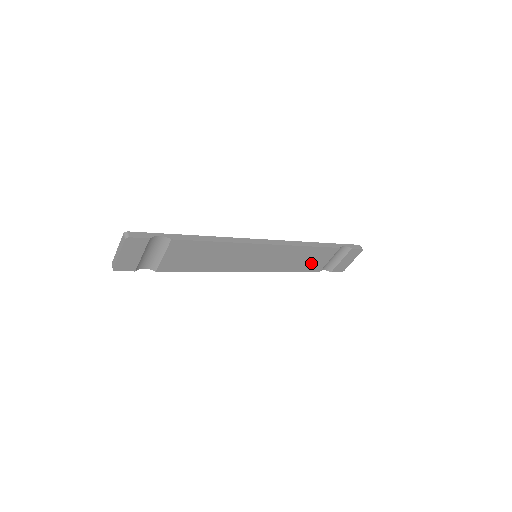
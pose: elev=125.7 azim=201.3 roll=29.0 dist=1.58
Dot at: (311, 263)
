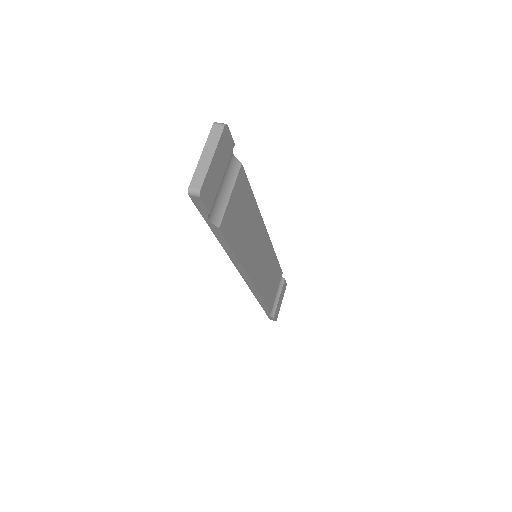
Dot at: (271, 291)
